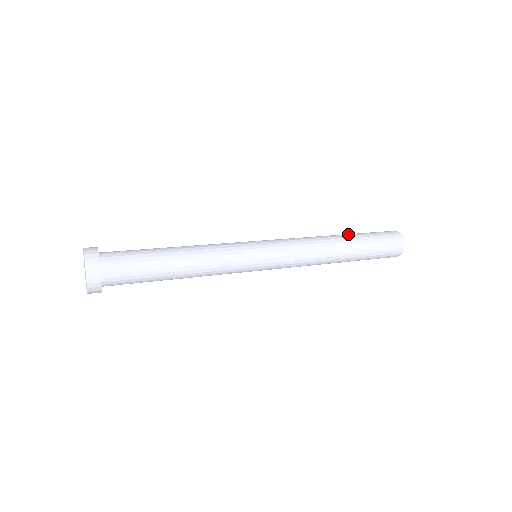
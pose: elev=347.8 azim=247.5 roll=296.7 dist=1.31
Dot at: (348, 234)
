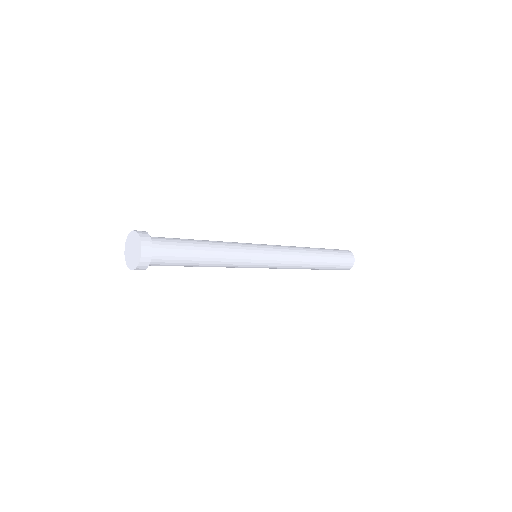
Dot at: occluded
